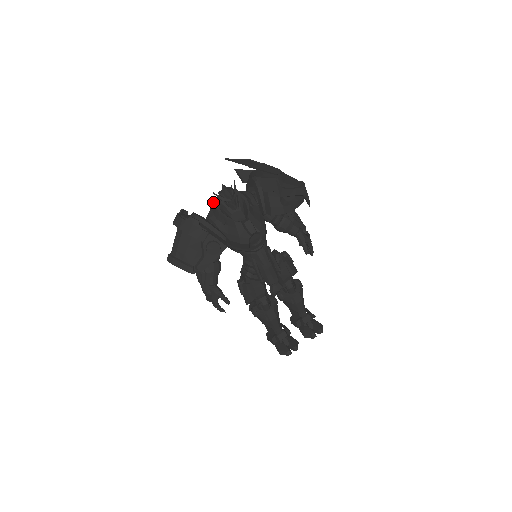
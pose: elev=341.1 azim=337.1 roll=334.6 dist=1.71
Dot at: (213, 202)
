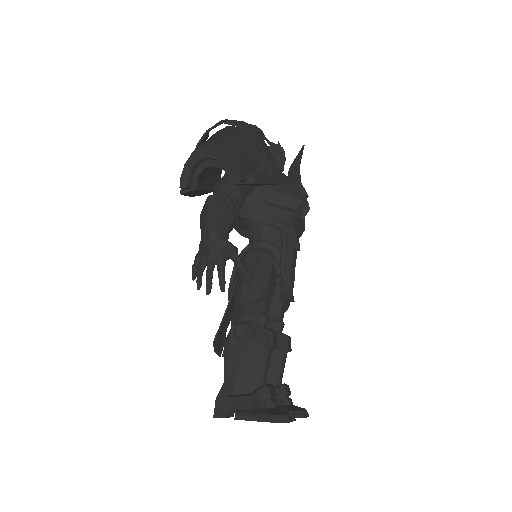
Dot at: occluded
